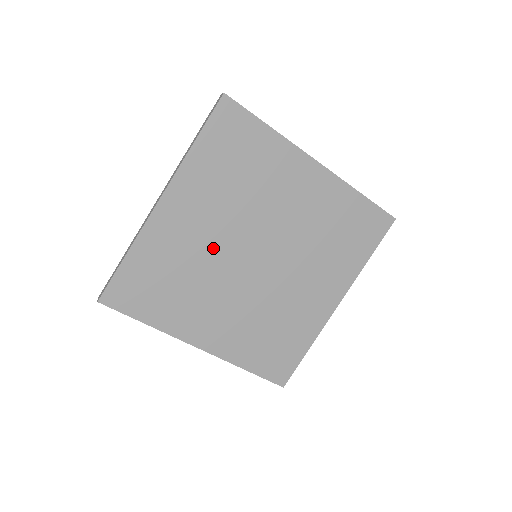
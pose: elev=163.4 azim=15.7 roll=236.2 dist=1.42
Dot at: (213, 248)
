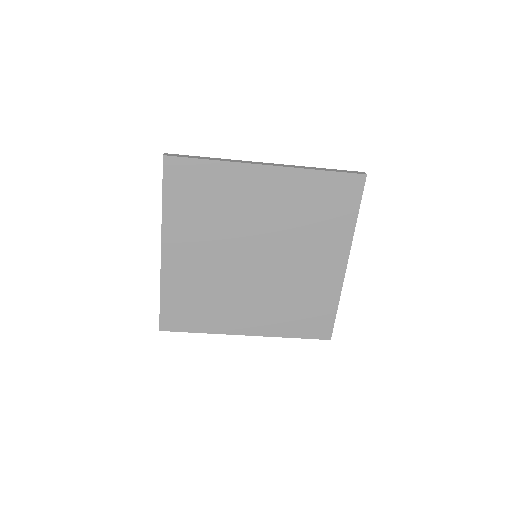
Dot at: (218, 266)
